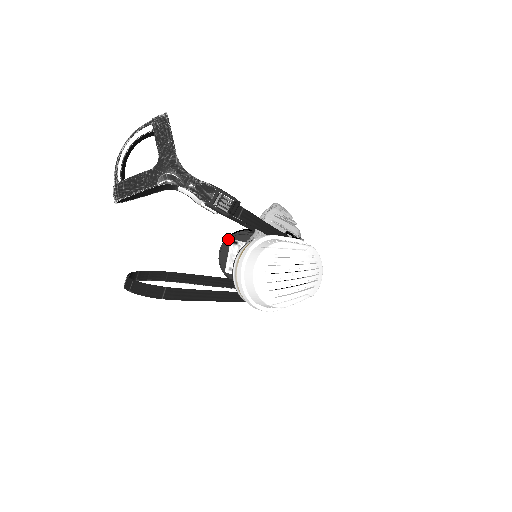
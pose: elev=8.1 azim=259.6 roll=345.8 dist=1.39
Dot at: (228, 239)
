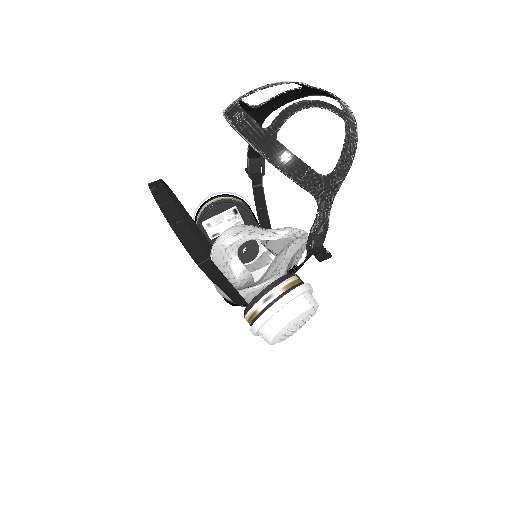
Dot at: (234, 203)
